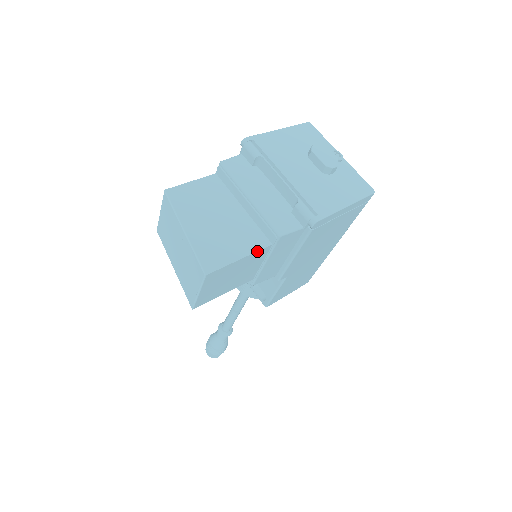
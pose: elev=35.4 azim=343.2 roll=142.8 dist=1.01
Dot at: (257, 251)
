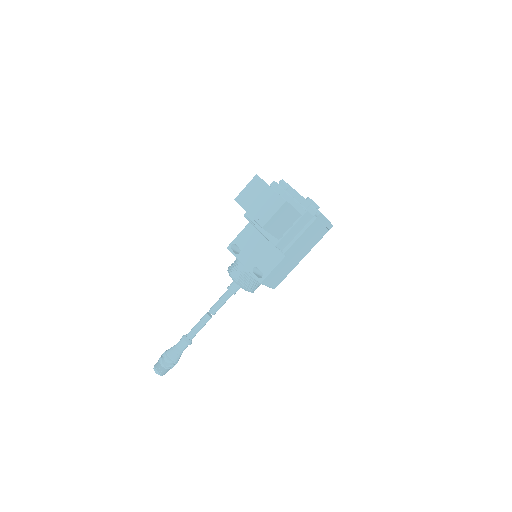
Dot at: occluded
